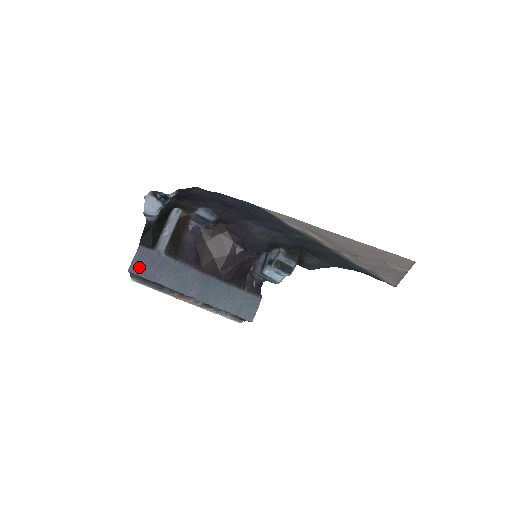
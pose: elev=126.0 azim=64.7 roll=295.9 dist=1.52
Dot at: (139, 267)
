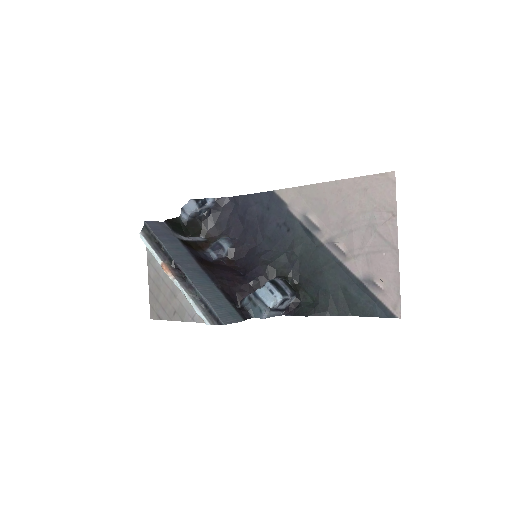
Dot at: (154, 226)
